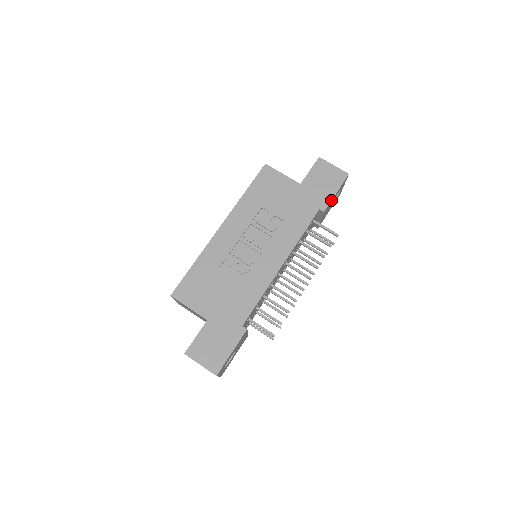
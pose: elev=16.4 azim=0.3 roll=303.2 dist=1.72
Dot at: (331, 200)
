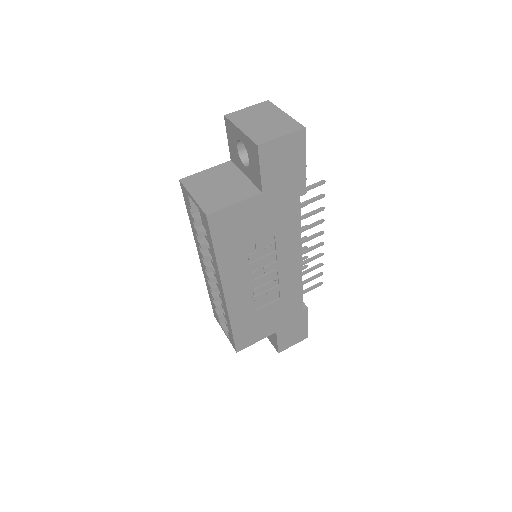
Dot at: (305, 173)
